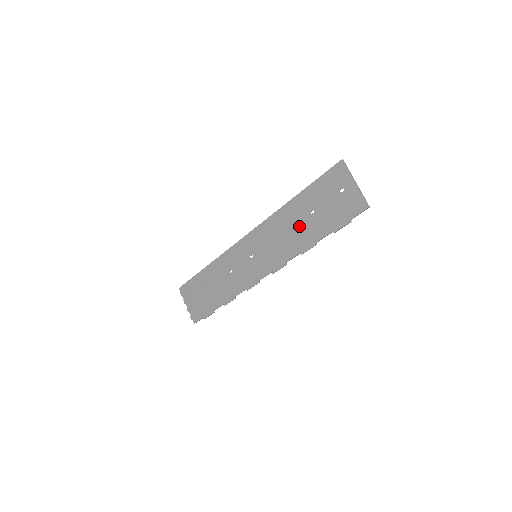
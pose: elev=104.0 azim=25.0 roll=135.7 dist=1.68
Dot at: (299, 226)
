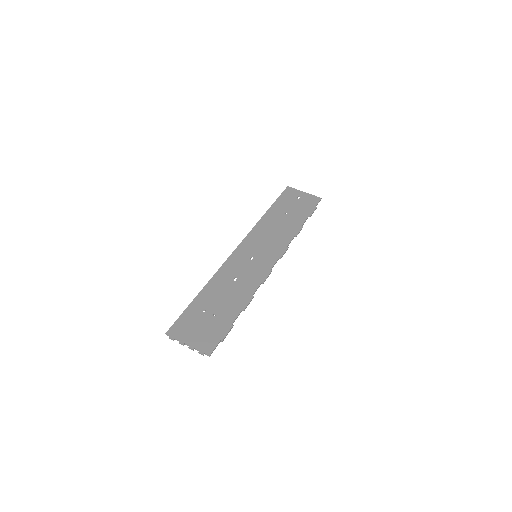
Dot at: (282, 223)
